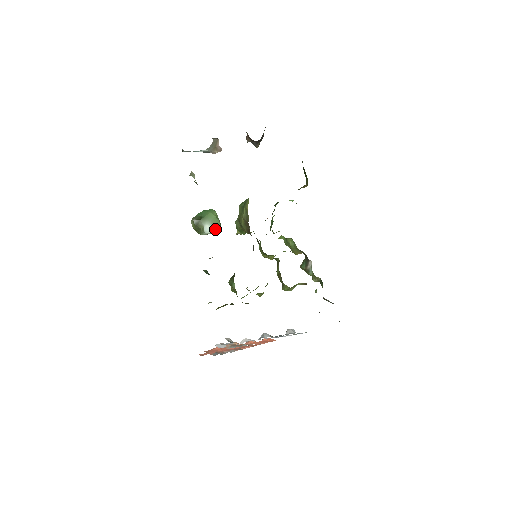
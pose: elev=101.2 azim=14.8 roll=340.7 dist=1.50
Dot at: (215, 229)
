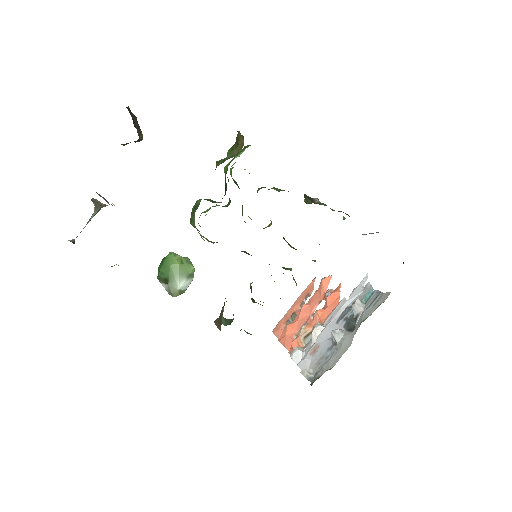
Dot at: (191, 275)
